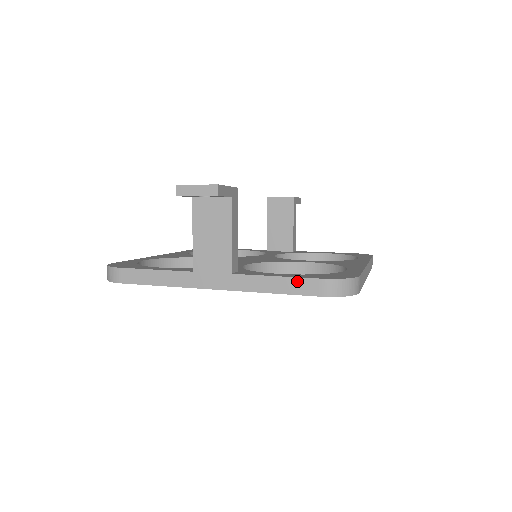
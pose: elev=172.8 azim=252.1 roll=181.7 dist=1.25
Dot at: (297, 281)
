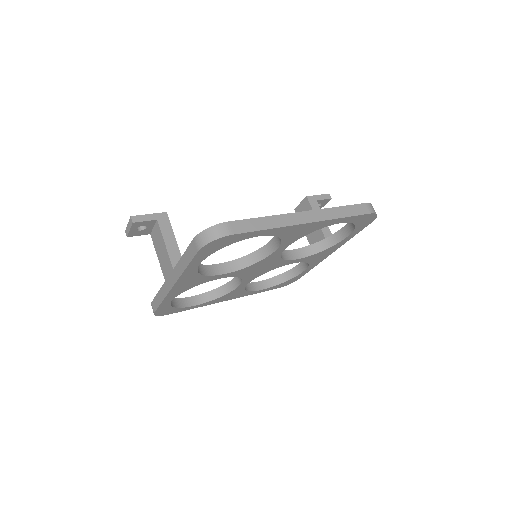
Dot at: (189, 250)
